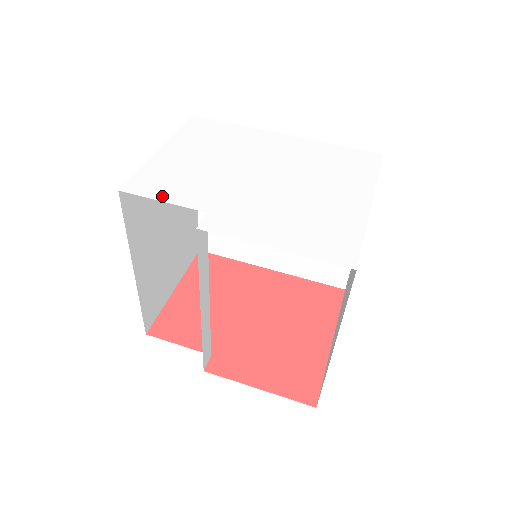
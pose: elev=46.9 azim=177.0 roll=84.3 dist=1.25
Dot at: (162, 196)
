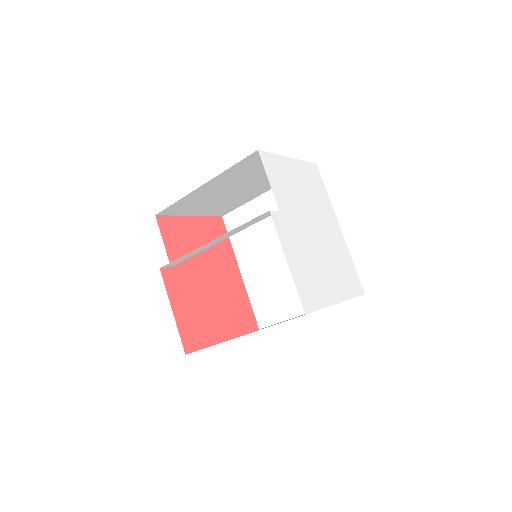
Dot at: (271, 178)
